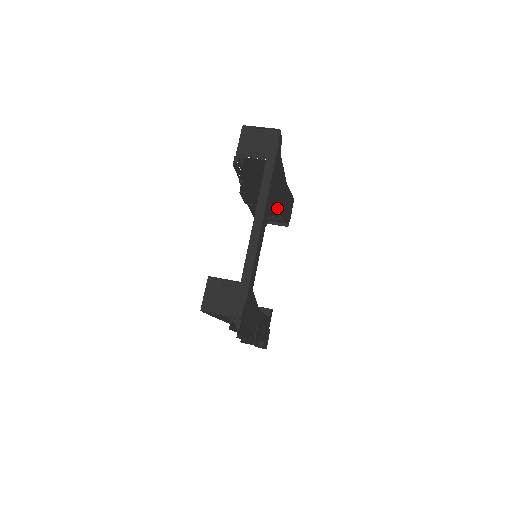
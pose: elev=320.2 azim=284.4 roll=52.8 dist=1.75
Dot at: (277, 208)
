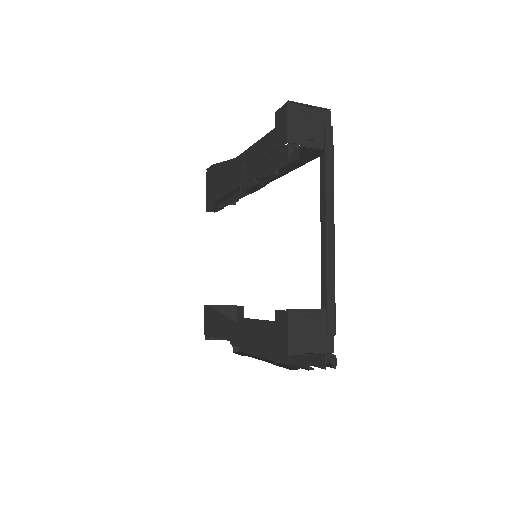
Dot at: occluded
